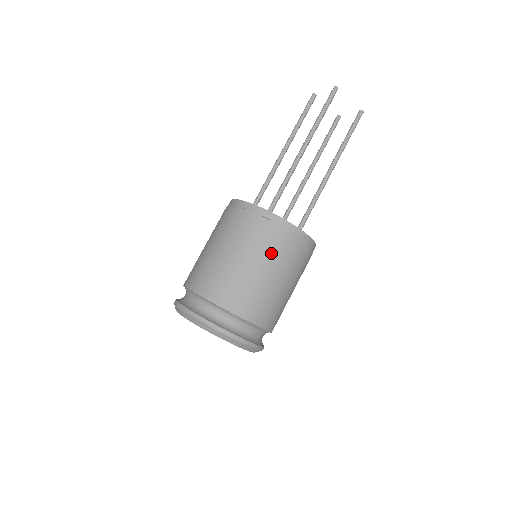
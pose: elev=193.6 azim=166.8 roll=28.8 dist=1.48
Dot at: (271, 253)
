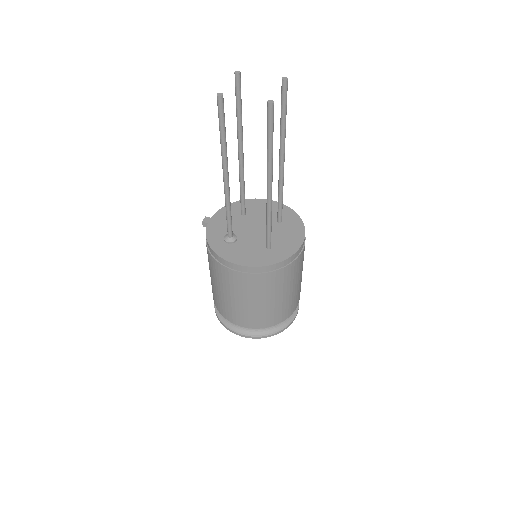
Dot at: (298, 272)
